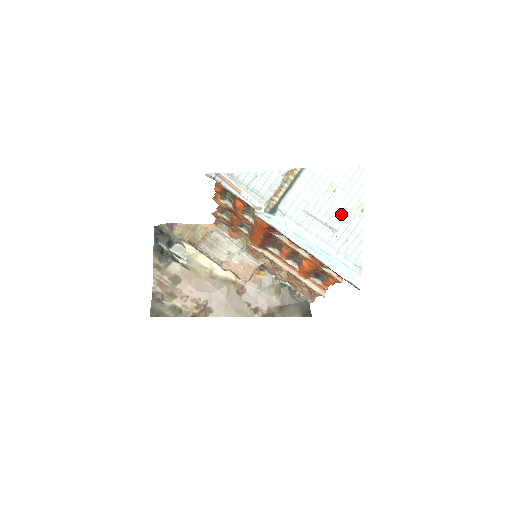
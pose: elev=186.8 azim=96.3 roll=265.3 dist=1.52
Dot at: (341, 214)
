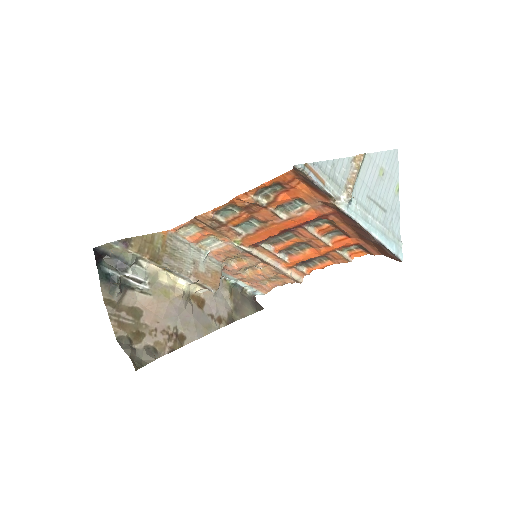
Dot at: (388, 195)
